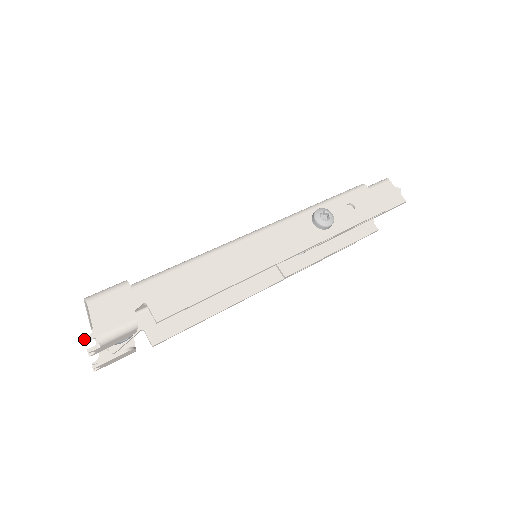
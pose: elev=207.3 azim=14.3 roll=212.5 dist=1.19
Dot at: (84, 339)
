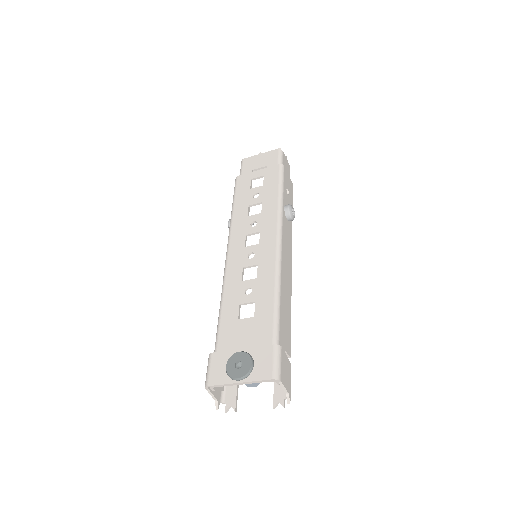
Dot at: occluded
